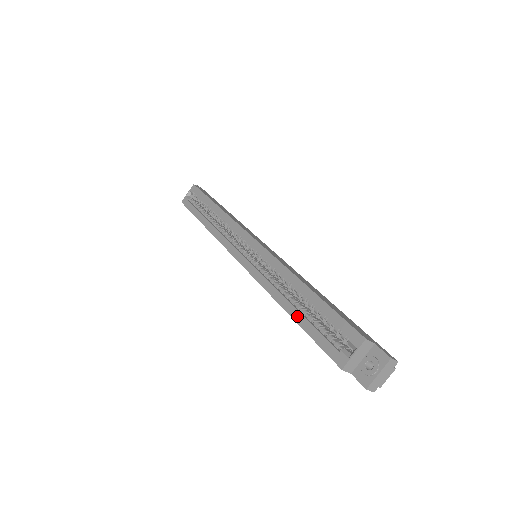
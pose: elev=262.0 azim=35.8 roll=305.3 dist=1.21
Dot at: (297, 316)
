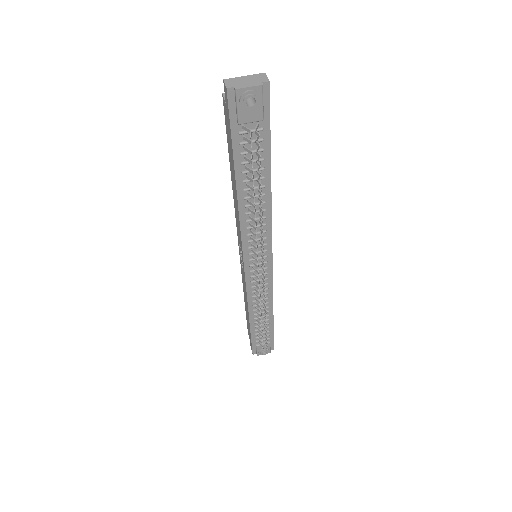
Dot at: occluded
